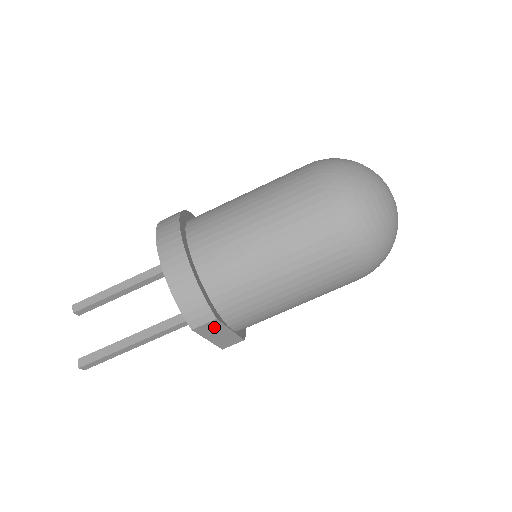
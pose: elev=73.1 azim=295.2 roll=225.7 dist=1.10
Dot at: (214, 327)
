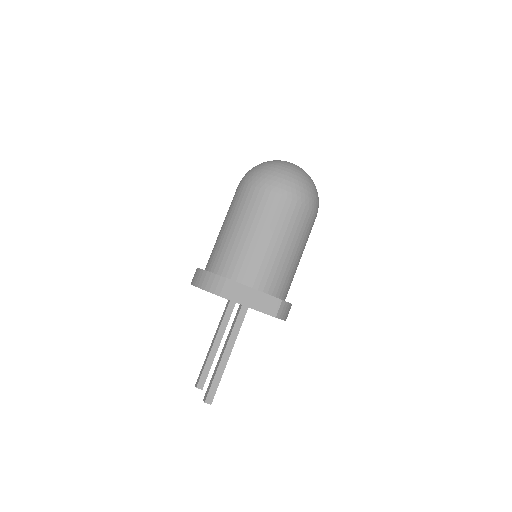
Dot at: (240, 291)
